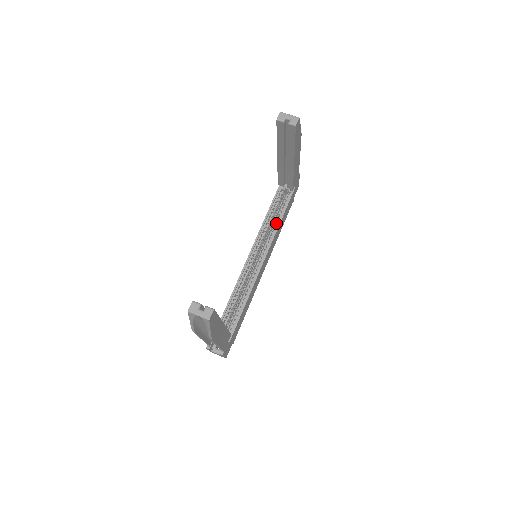
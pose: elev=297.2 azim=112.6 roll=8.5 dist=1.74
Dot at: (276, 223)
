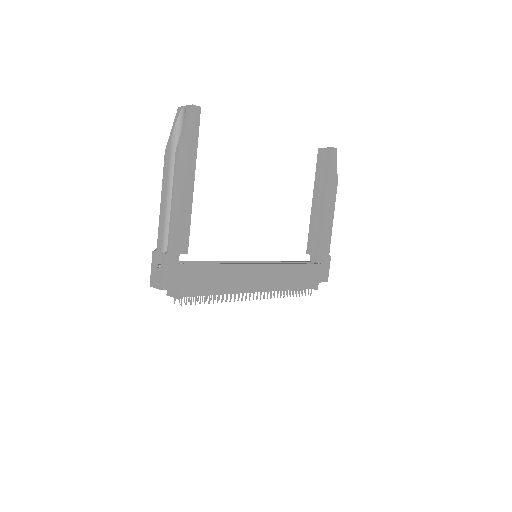
Dot at: occluded
